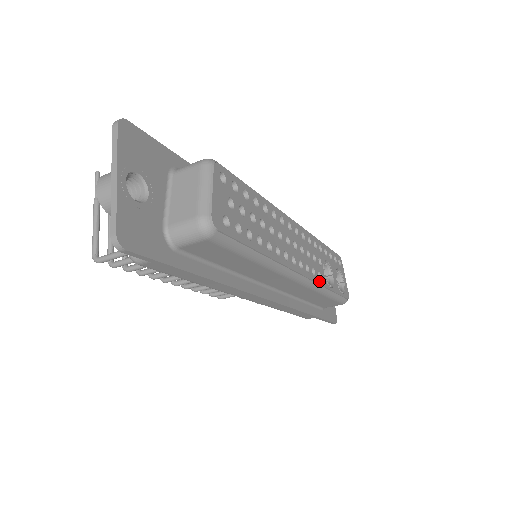
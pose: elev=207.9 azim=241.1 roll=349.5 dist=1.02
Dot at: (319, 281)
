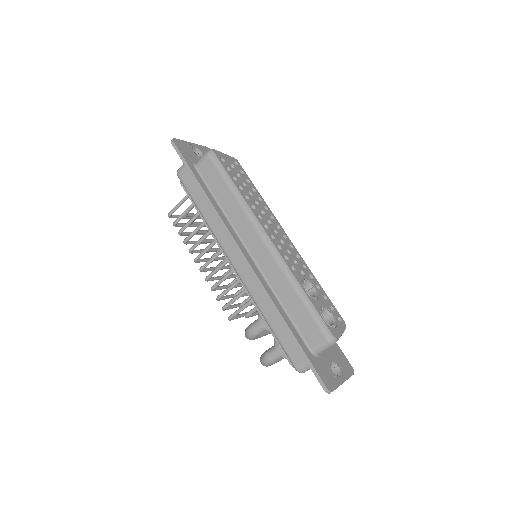
Dot at: (290, 267)
